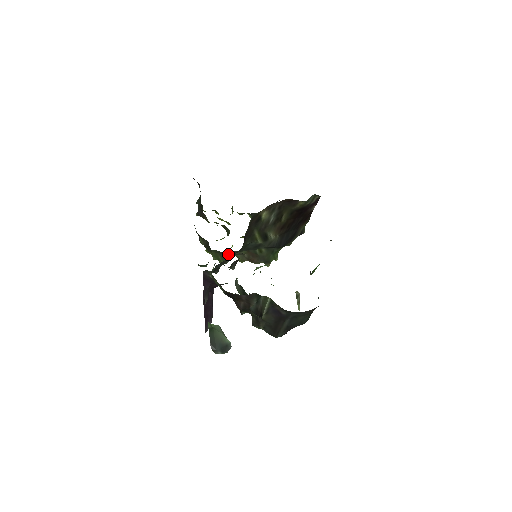
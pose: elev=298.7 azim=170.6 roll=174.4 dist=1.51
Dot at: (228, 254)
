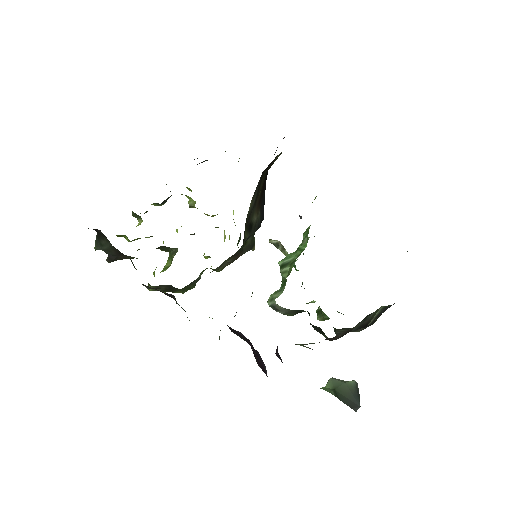
Dot at: (199, 275)
